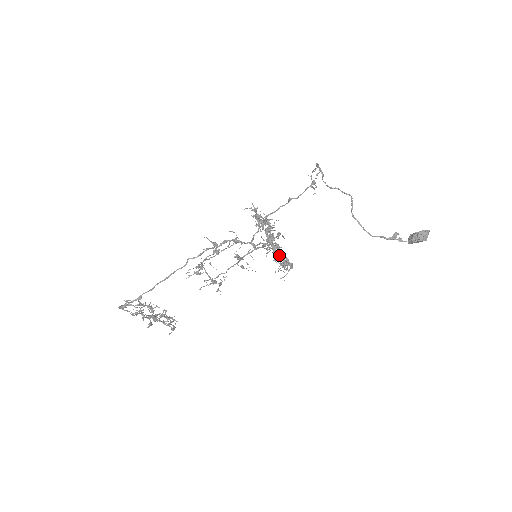
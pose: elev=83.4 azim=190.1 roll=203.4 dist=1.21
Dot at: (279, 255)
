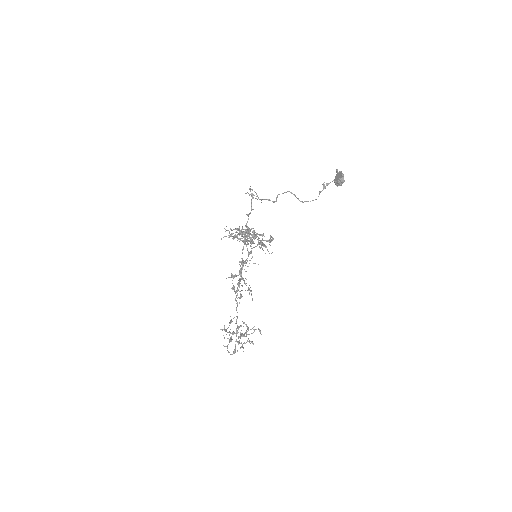
Dot at: occluded
